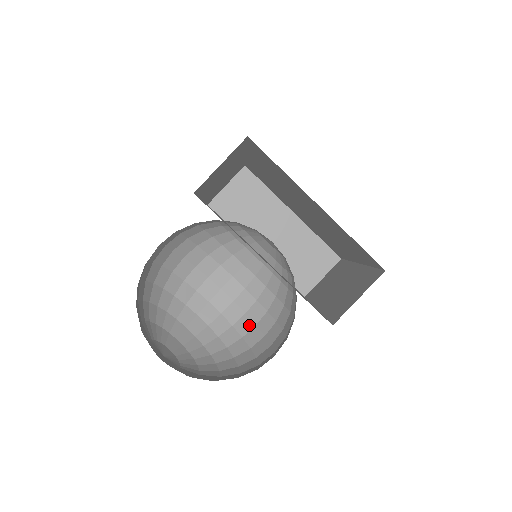
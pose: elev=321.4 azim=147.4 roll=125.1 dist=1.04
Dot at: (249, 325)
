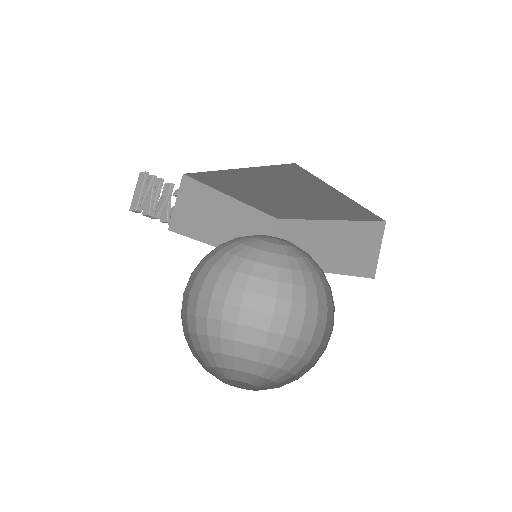
Dot at: (251, 315)
